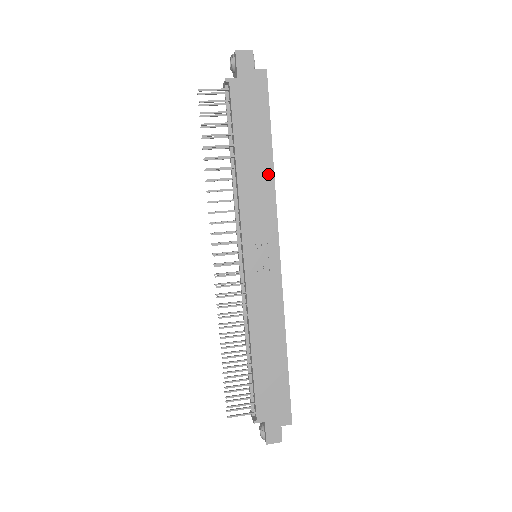
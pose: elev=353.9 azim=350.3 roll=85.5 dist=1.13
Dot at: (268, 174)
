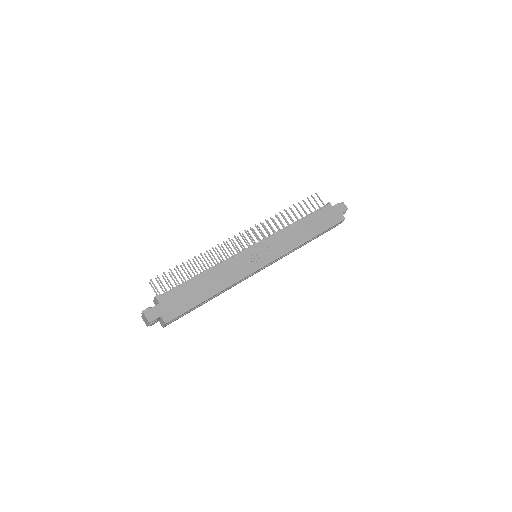
Dot at: (302, 240)
